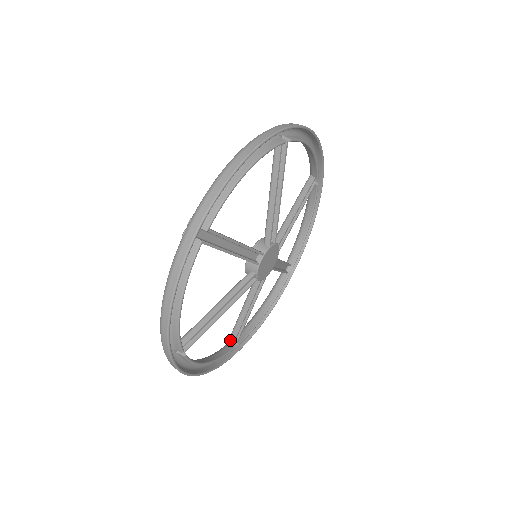
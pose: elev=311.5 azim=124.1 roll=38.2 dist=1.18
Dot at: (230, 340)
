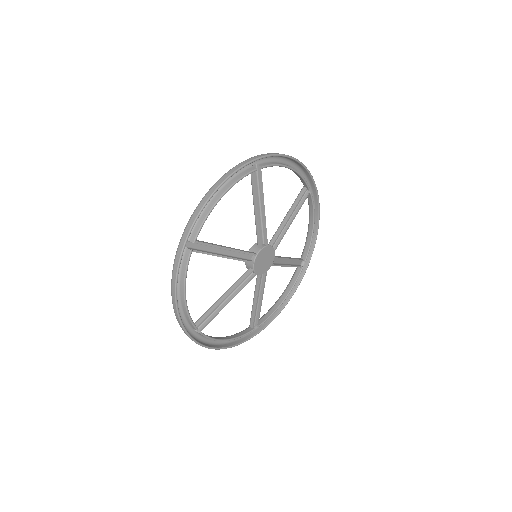
Dot at: (198, 320)
